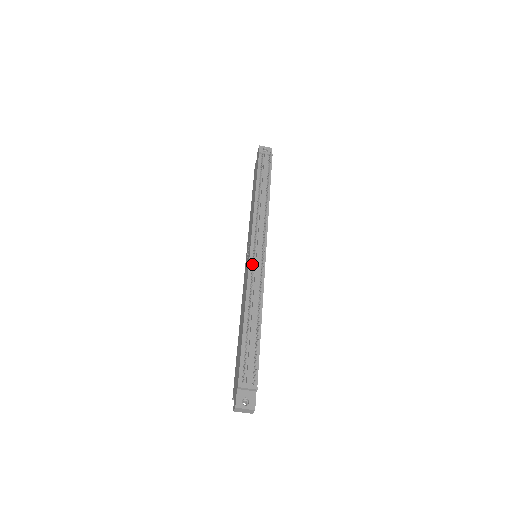
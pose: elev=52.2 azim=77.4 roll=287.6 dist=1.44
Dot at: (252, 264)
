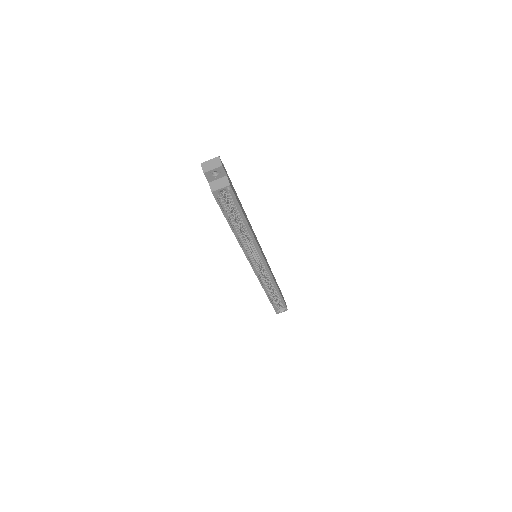
Dot at: occluded
